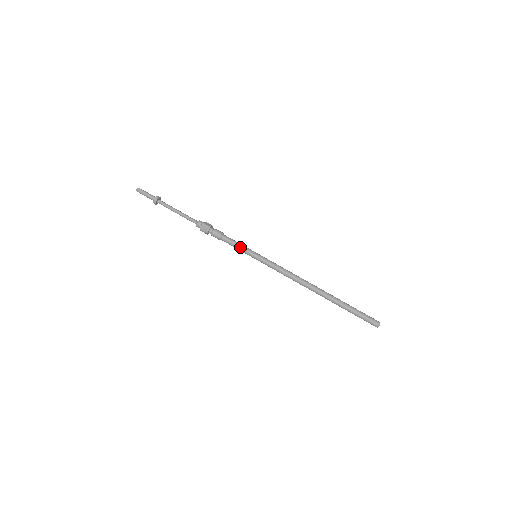
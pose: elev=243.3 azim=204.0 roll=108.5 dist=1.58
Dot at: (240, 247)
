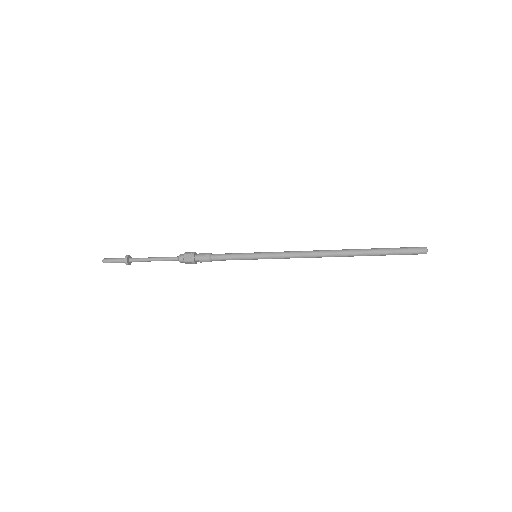
Dot at: (235, 254)
